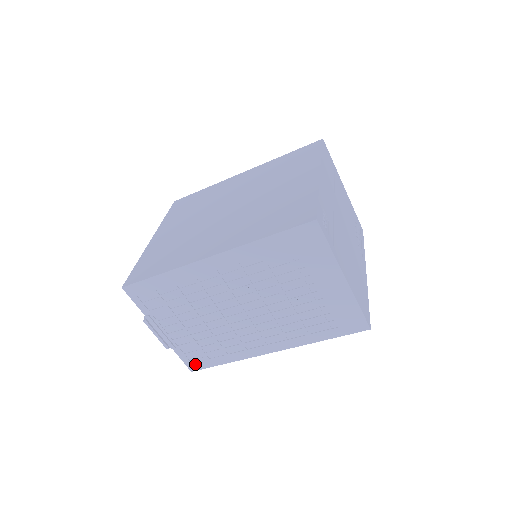
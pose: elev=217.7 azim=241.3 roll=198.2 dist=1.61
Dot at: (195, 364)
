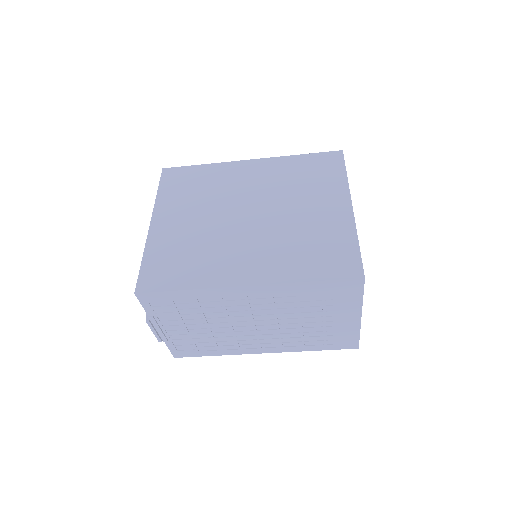
Dot at: (181, 353)
